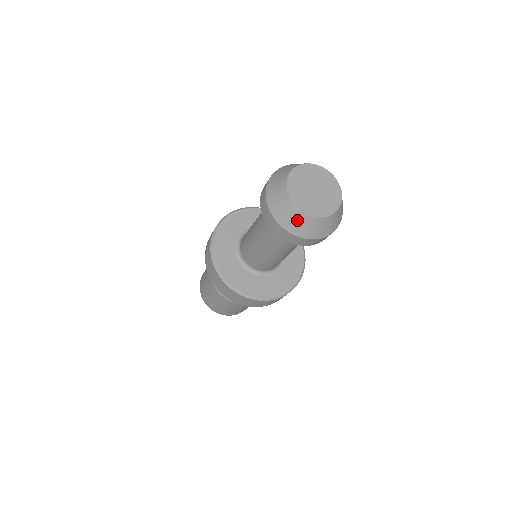
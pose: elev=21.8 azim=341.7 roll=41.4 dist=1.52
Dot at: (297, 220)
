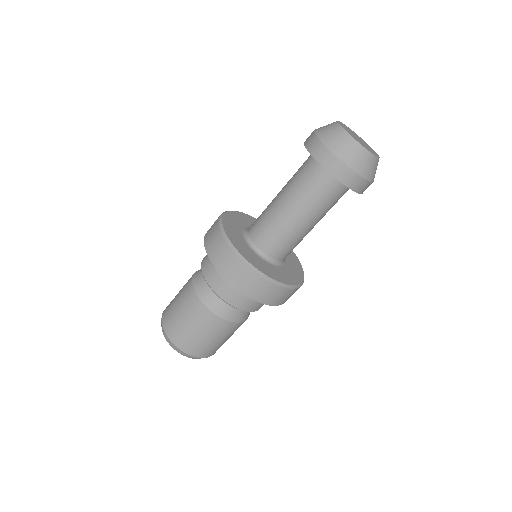
Dot at: (357, 154)
